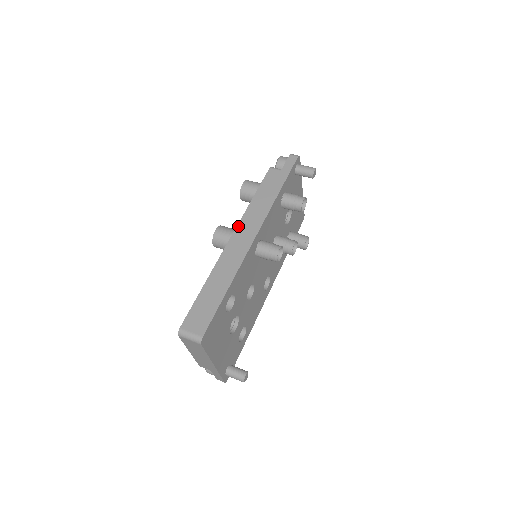
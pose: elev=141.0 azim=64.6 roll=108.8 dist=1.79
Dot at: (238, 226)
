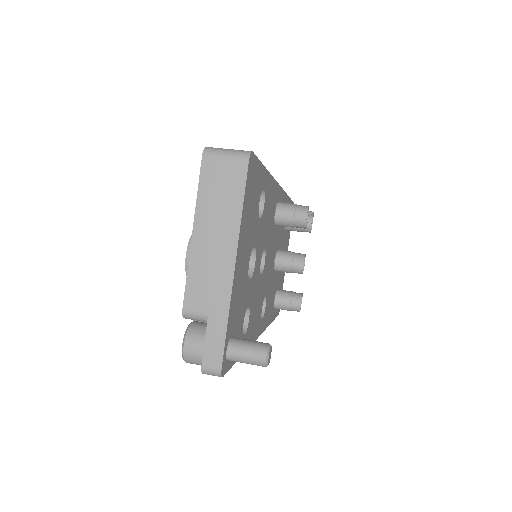
Dot at: occluded
